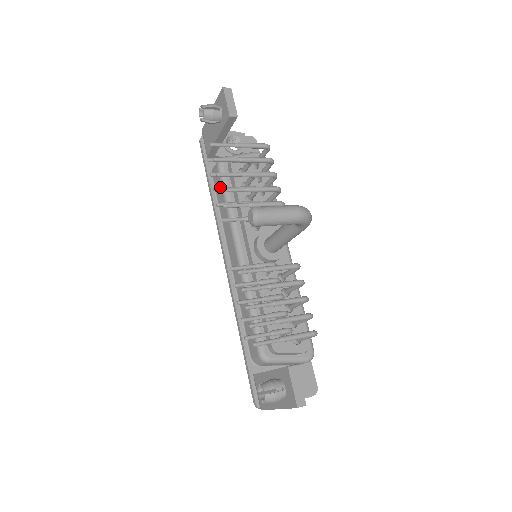
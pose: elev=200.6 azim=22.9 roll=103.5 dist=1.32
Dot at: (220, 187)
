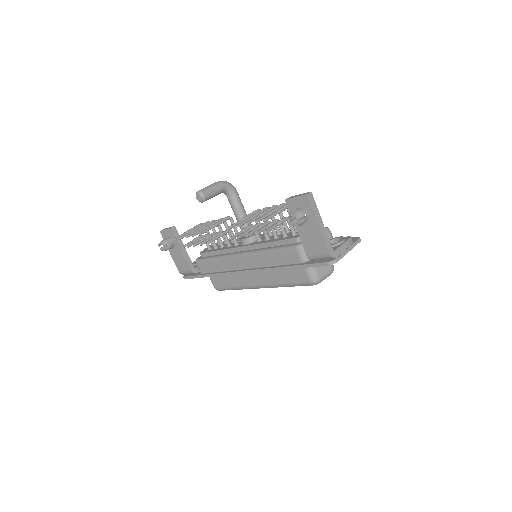
Dot at: (207, 264)
